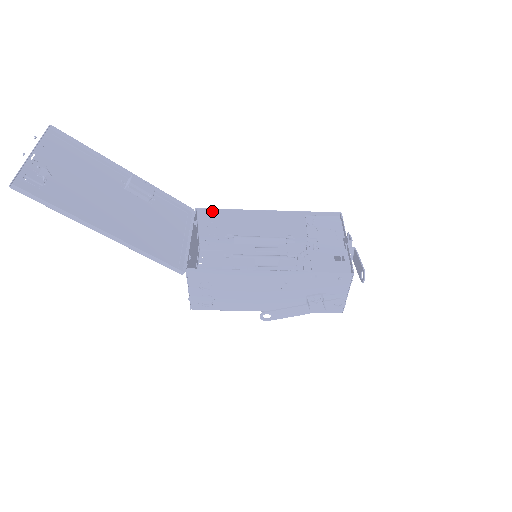
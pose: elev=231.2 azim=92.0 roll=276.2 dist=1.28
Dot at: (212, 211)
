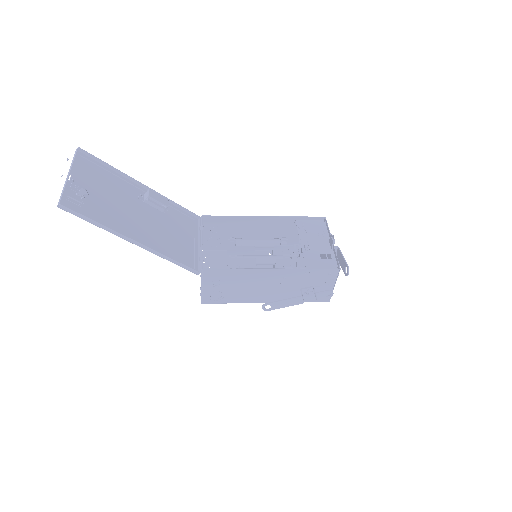
Dot at: (216, 218)
